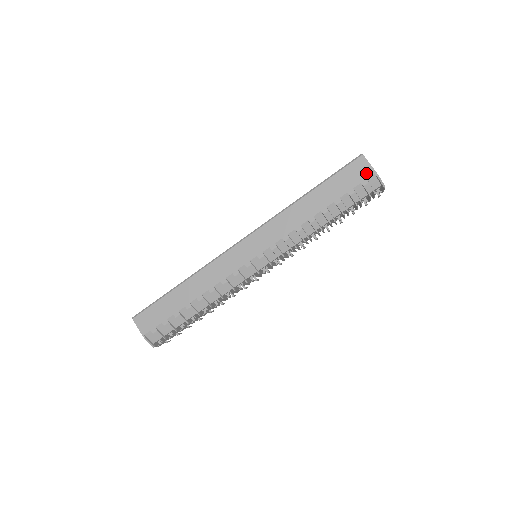
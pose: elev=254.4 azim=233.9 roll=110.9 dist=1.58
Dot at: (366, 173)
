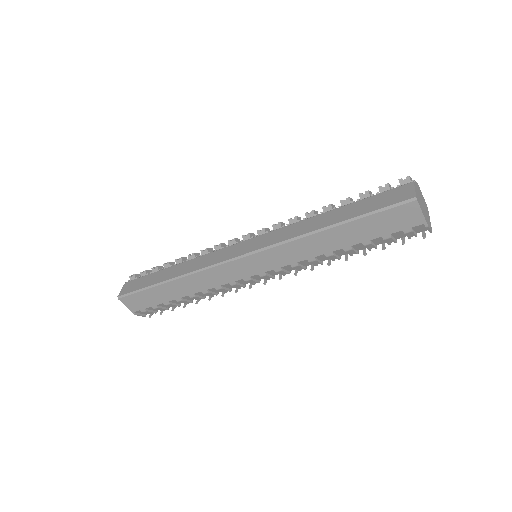
Dot at: (413, 221)
